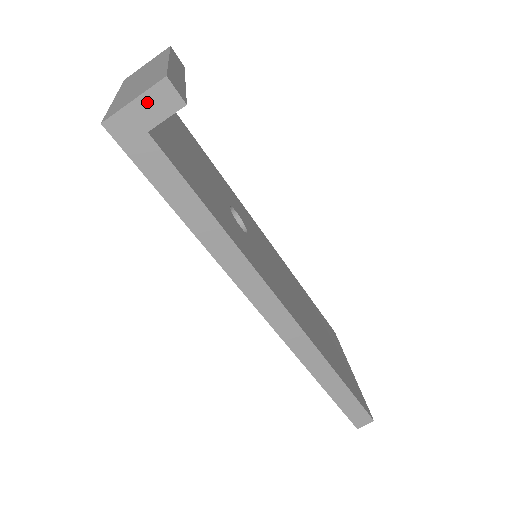
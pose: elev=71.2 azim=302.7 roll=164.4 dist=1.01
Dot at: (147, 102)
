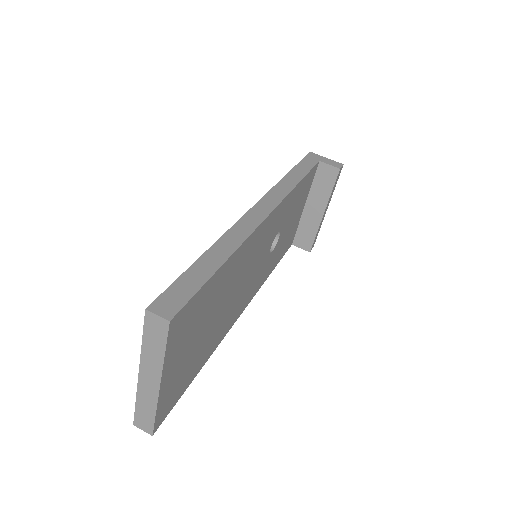
Dot at: (330, 161)
